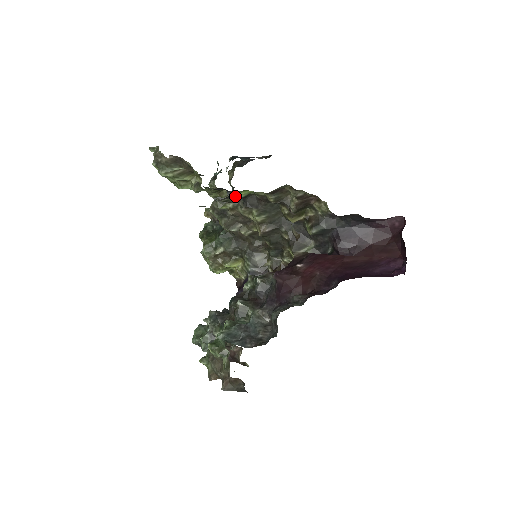
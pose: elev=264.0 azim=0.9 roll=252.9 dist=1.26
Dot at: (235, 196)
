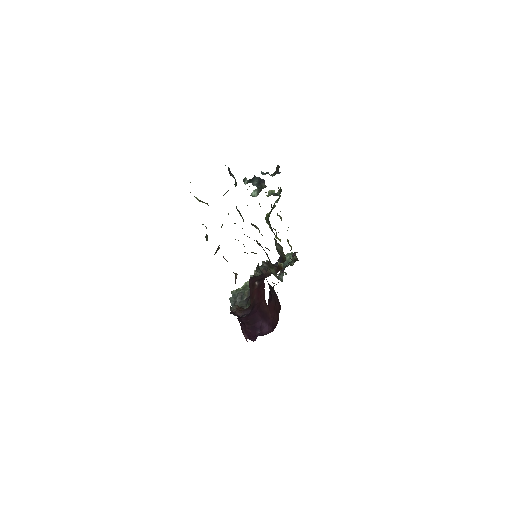
Dot at: occluded
